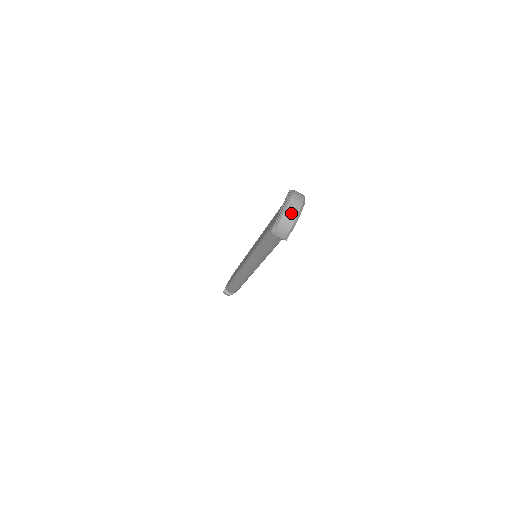
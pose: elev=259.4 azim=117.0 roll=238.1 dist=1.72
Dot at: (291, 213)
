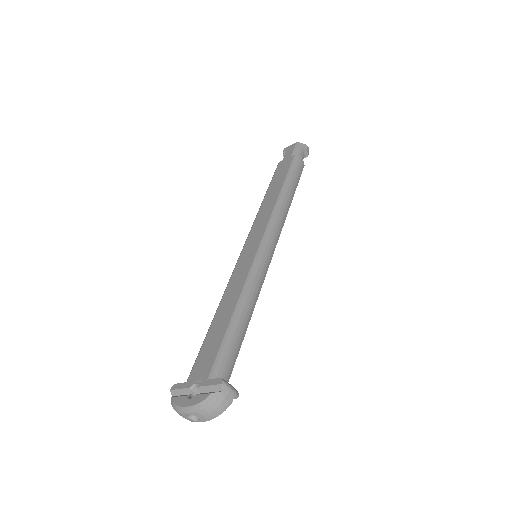
Dot at: (186, 418)
